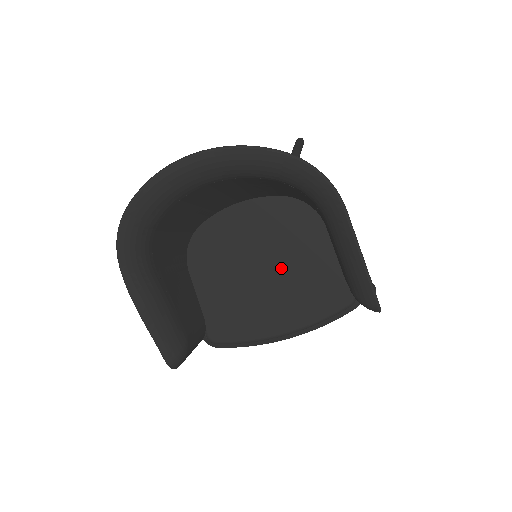
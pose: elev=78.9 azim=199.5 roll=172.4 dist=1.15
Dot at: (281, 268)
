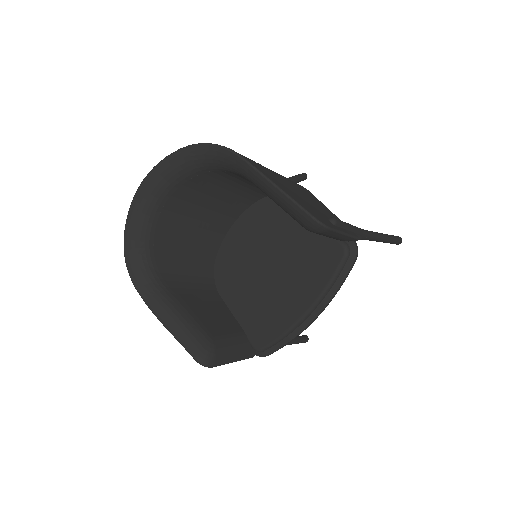
Dot at: (279, 256)
